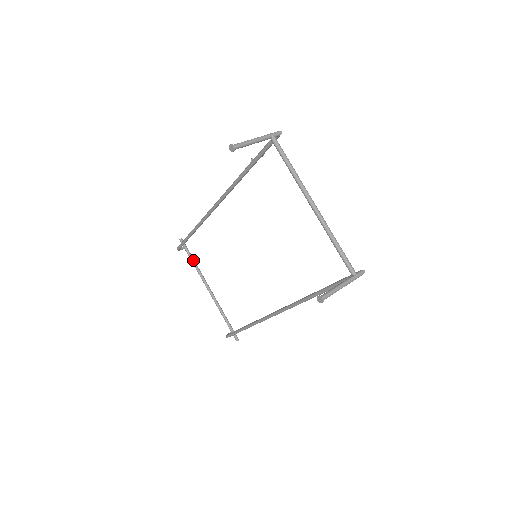
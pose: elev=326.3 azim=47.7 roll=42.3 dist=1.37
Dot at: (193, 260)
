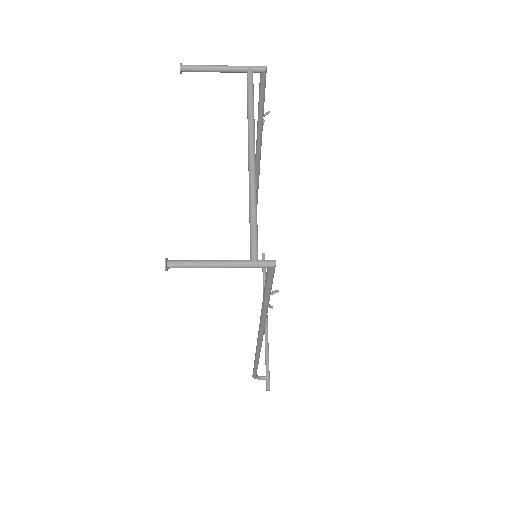
Dot at: (264, 279)
